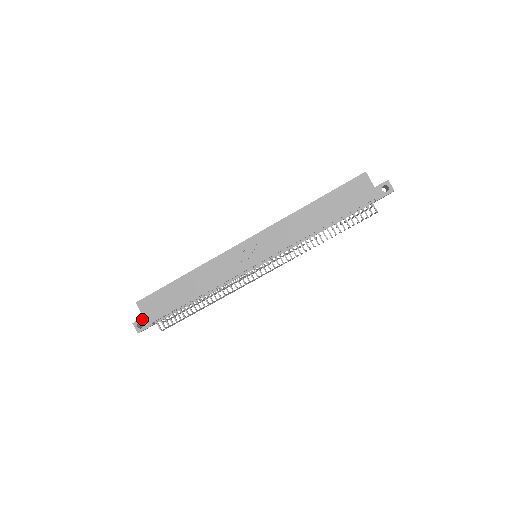
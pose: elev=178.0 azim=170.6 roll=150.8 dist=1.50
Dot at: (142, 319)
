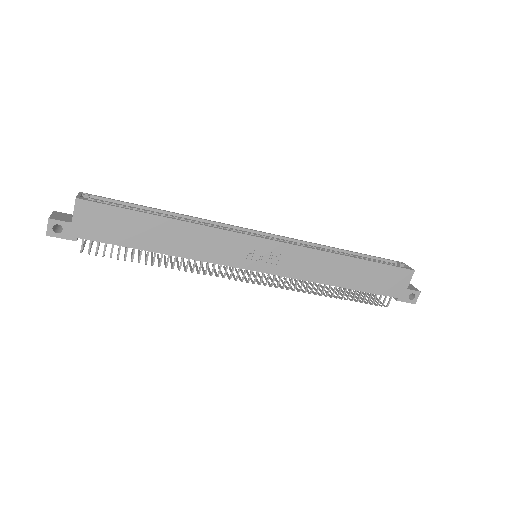
Dot at: (67, 224)
